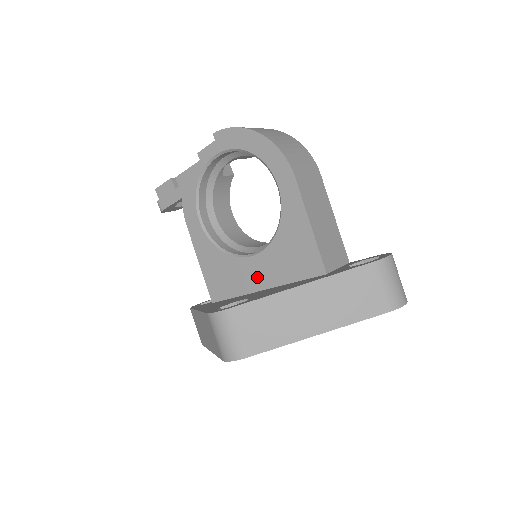
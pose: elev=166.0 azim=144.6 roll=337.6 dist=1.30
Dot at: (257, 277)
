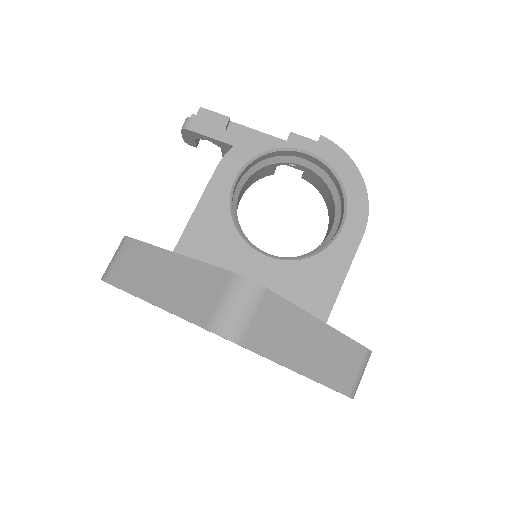
Dot at: (251, 275)
